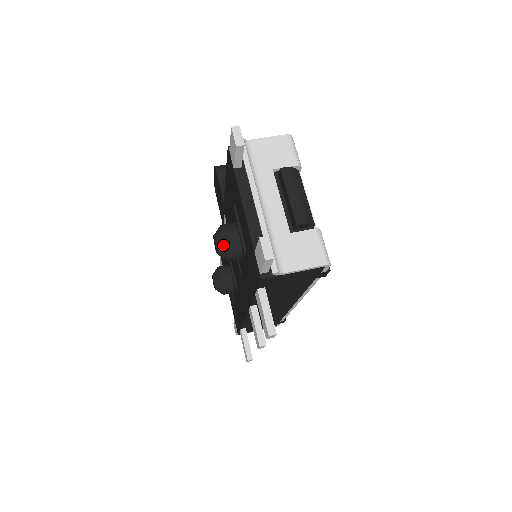
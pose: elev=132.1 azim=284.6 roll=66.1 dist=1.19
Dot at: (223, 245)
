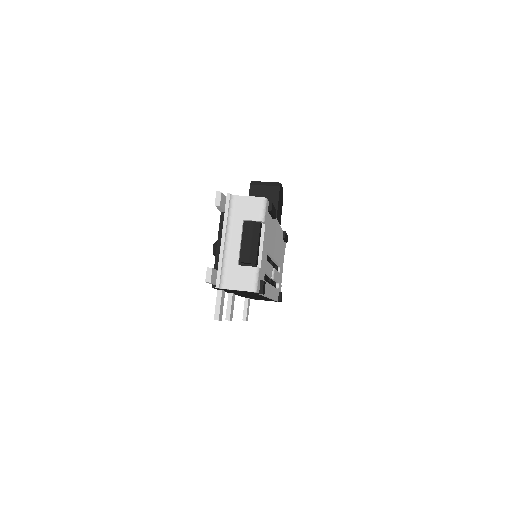
Dot at: (215, 252)
